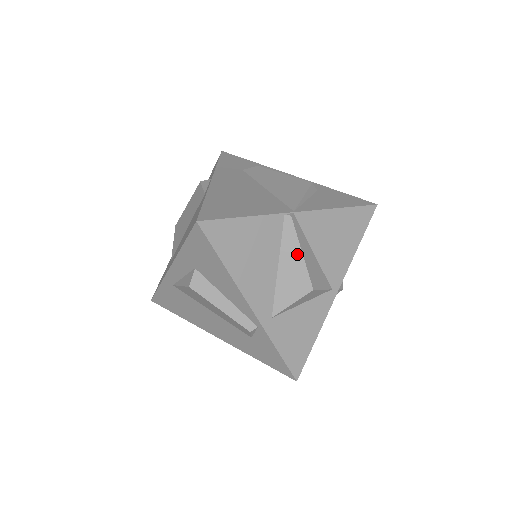
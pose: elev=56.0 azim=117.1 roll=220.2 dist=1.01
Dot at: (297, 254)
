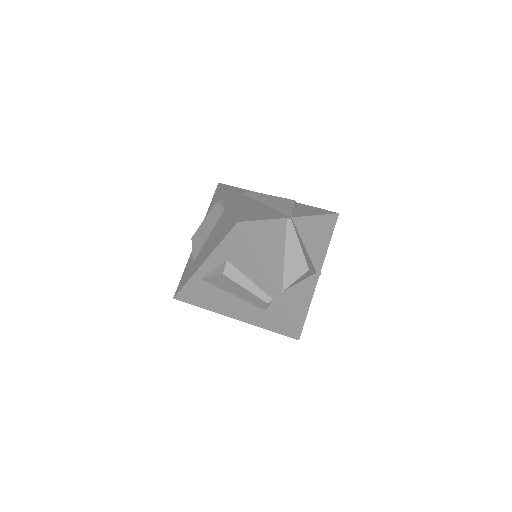
Dot at: (297, 245)
